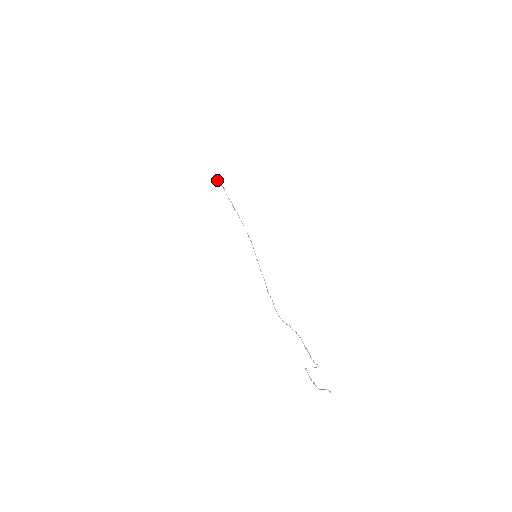
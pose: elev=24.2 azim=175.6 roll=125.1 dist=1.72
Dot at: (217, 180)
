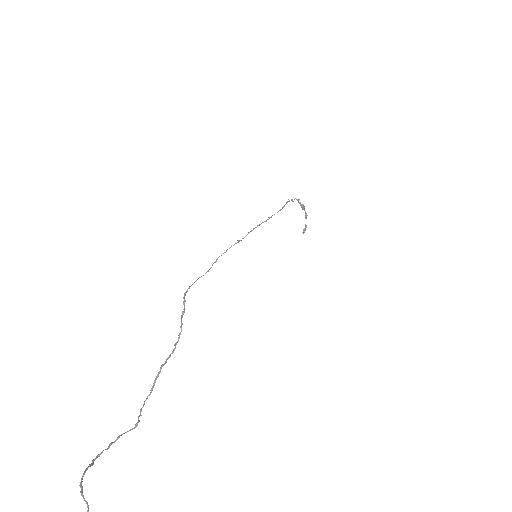
Dot at: (302, 205)
